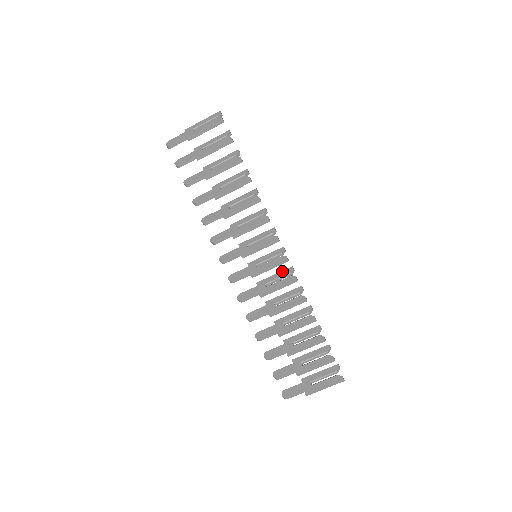
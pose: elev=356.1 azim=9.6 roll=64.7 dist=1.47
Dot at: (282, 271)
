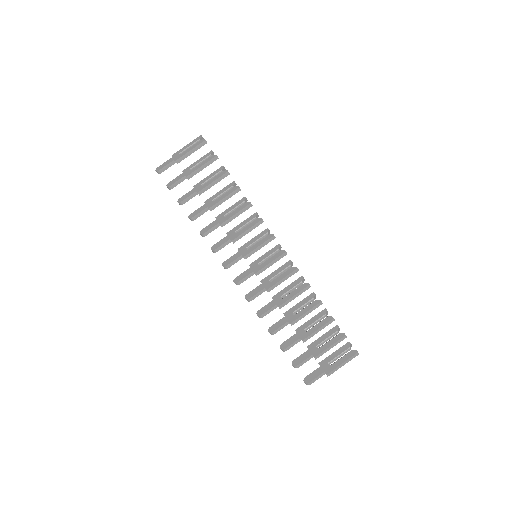
Dot at: (282, 266)
